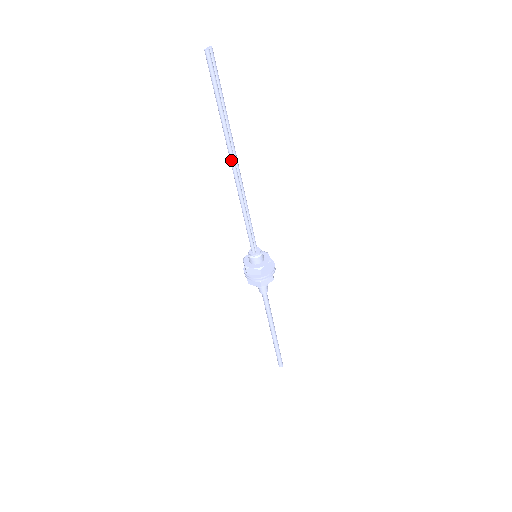
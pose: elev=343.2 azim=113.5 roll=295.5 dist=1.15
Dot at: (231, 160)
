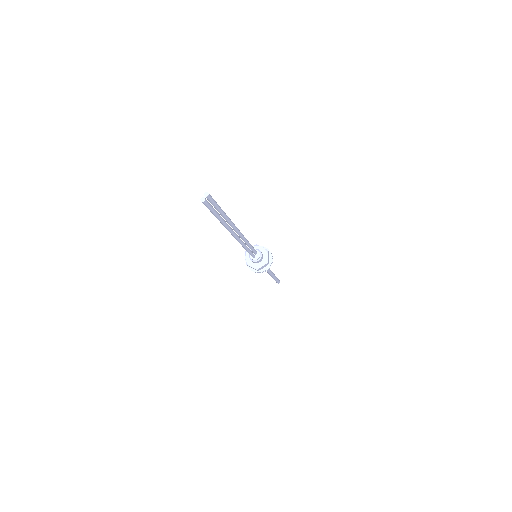
Dot at: (231, 233)
